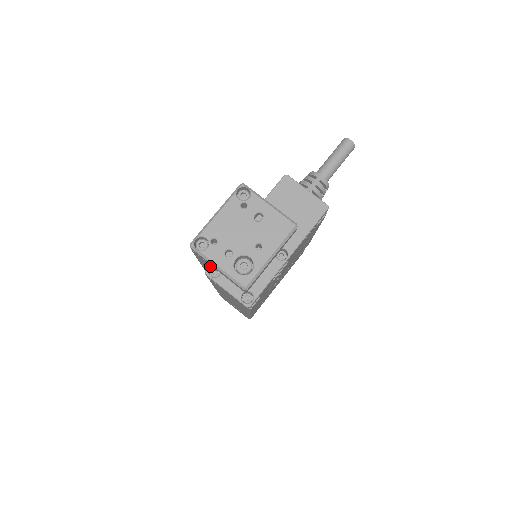
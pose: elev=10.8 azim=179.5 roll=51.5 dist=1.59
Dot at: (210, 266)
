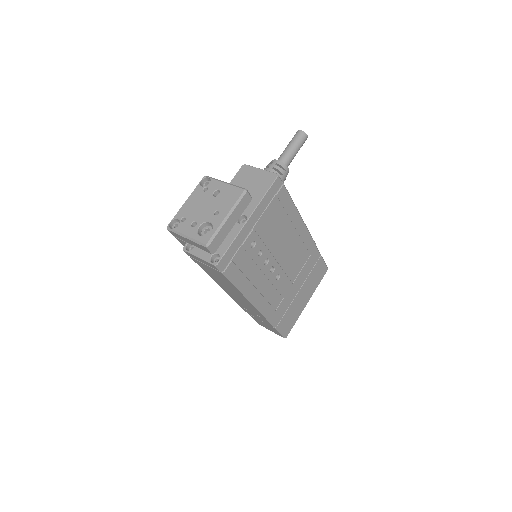
Dot at: (187, 243)
